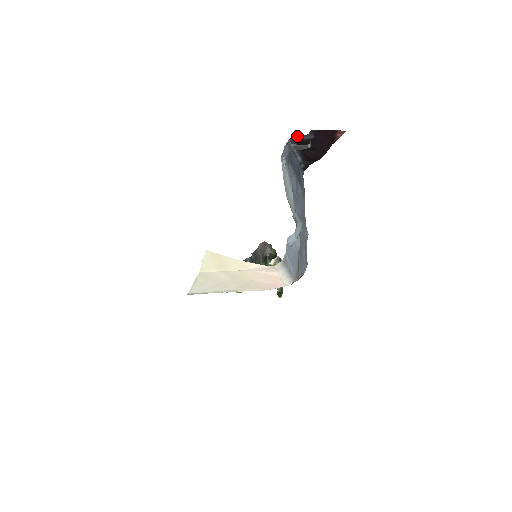
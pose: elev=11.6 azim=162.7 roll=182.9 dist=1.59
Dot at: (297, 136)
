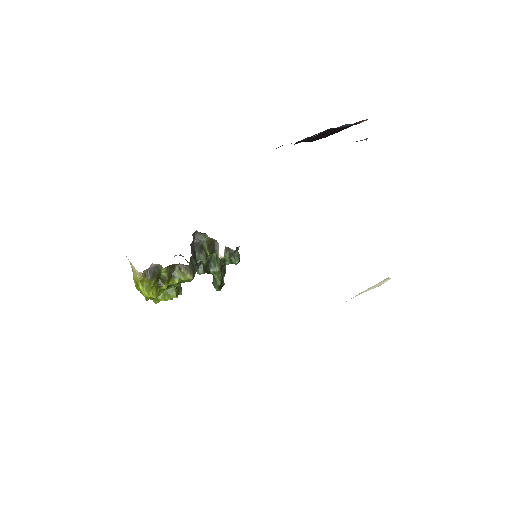
Dot at: (345, 124)
